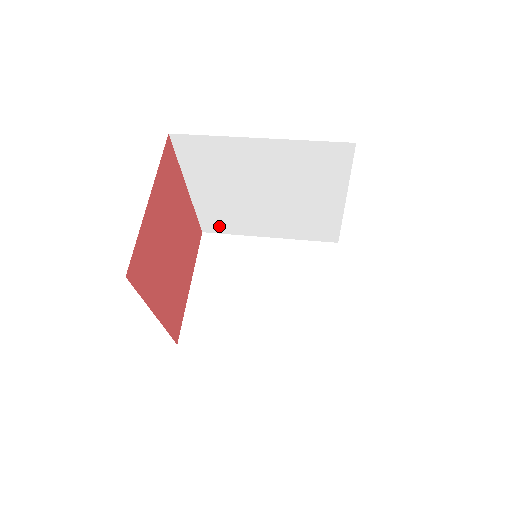
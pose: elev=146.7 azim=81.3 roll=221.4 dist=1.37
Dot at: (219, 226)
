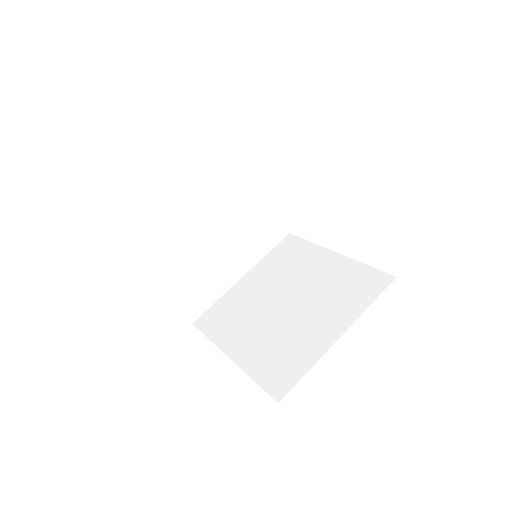
Dot at: occluded
